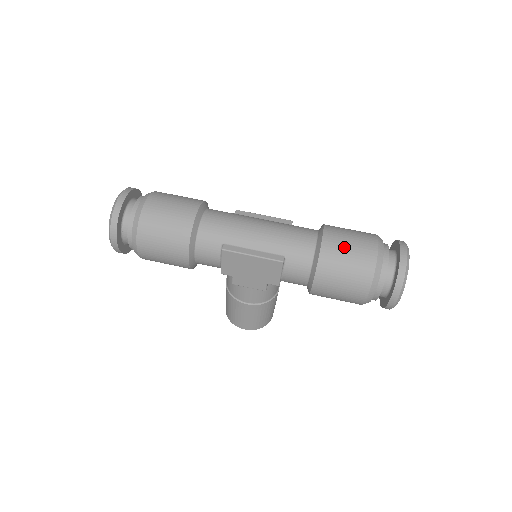
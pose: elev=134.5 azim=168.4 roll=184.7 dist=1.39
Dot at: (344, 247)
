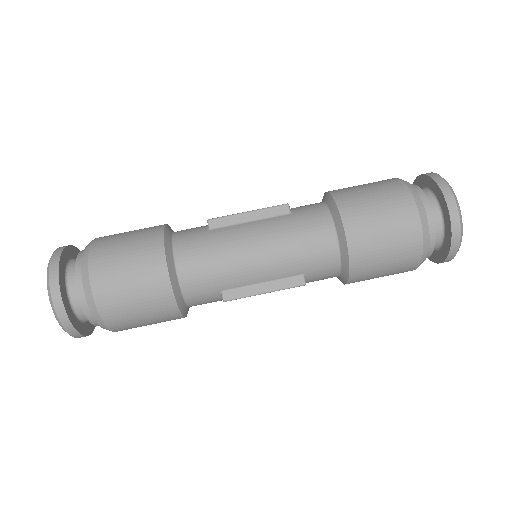
Dot at: (378, 241)
